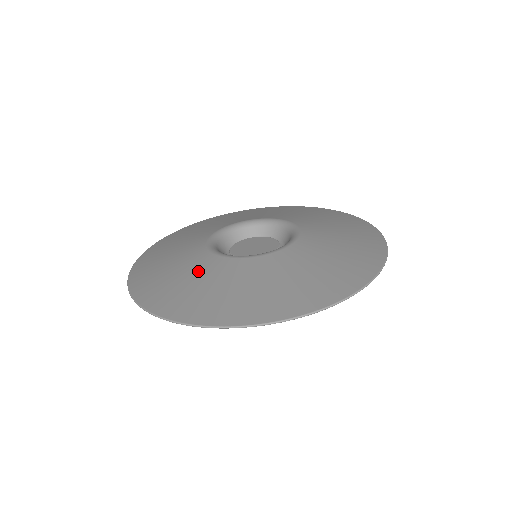
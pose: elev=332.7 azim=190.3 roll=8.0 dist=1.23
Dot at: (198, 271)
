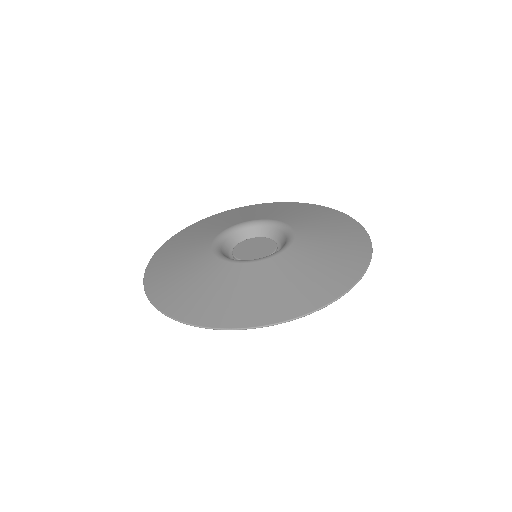
Dot at: (190, 253)
